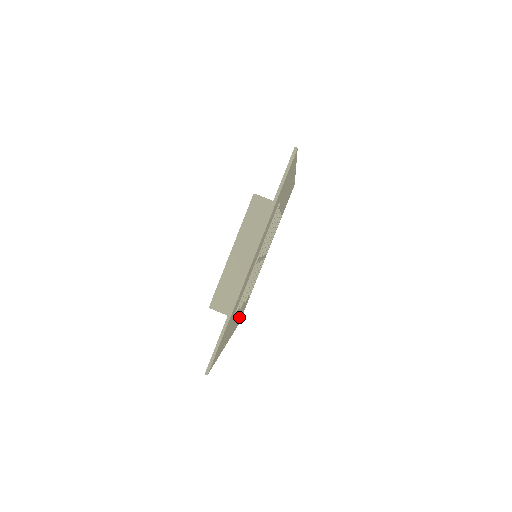
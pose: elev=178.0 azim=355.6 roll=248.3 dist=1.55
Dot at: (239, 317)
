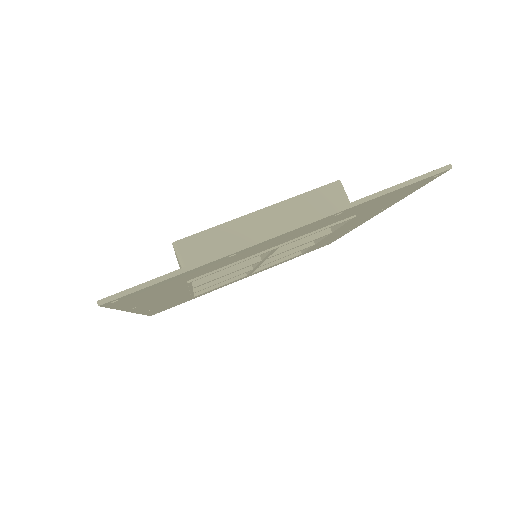
Dot at: (166, 304)
